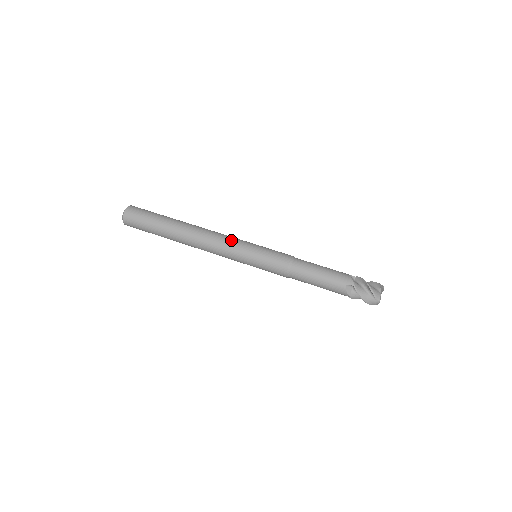
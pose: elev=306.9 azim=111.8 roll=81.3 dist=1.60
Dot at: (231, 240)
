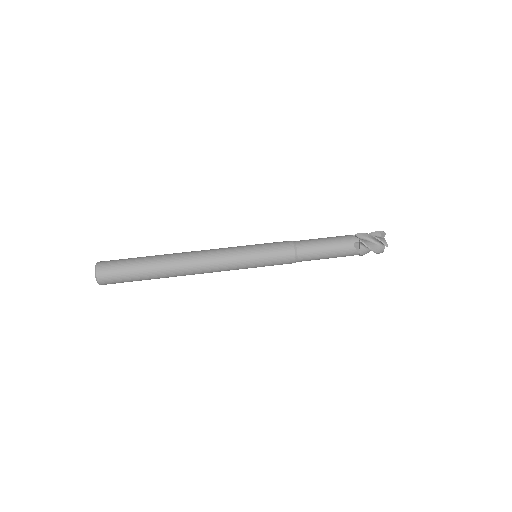
Dot at: (226, 250)
